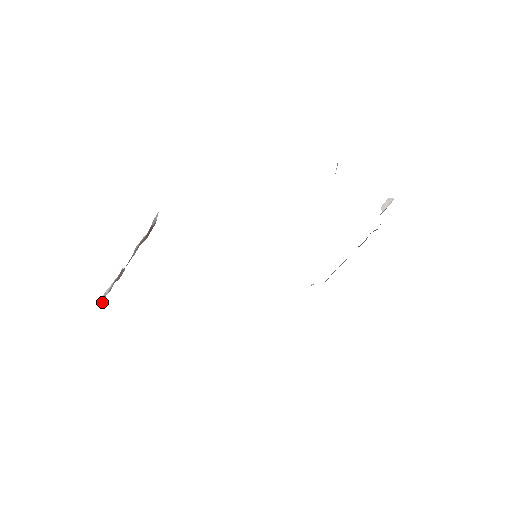
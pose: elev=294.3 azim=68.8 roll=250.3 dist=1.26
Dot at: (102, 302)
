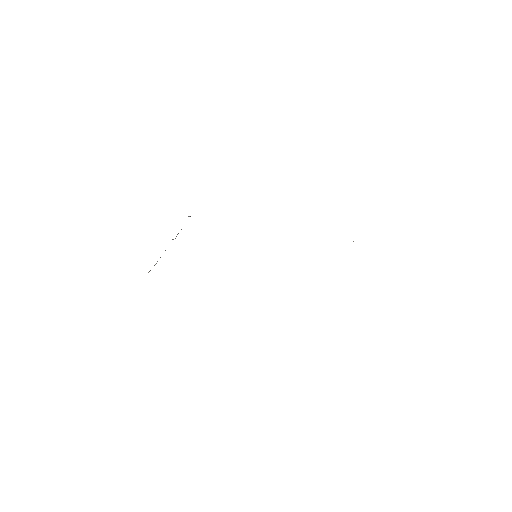
Dot at: occluded
